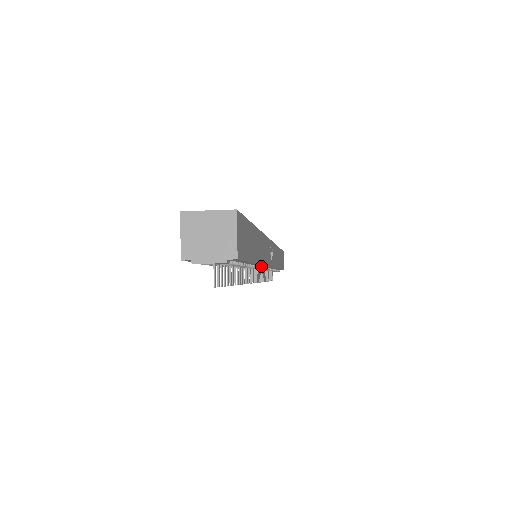
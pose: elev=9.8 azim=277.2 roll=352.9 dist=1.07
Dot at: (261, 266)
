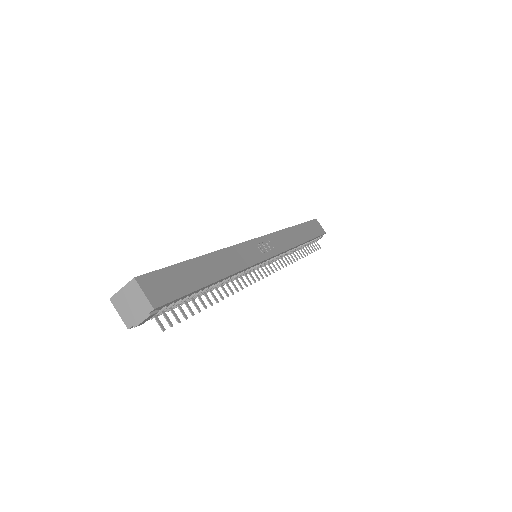
Dot at: (252, 267)
